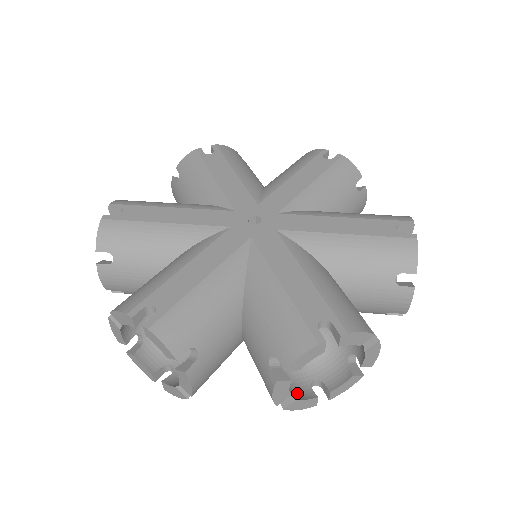
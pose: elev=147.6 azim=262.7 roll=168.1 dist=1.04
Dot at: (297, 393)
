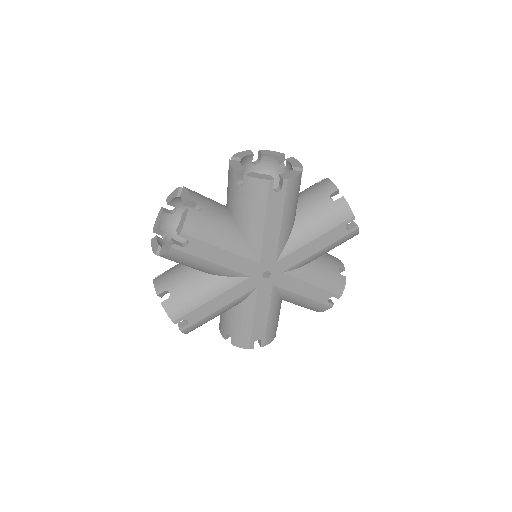
Dot at: occluded
